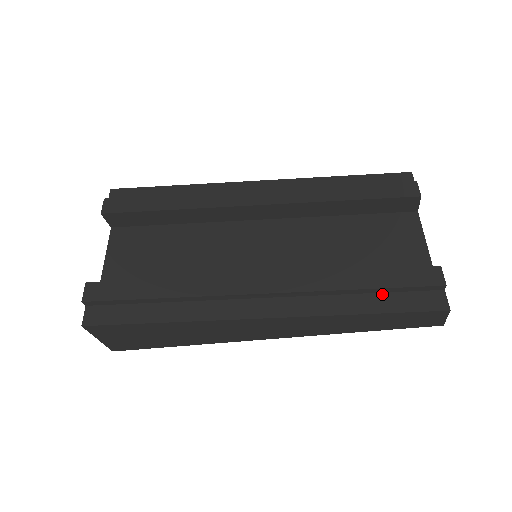
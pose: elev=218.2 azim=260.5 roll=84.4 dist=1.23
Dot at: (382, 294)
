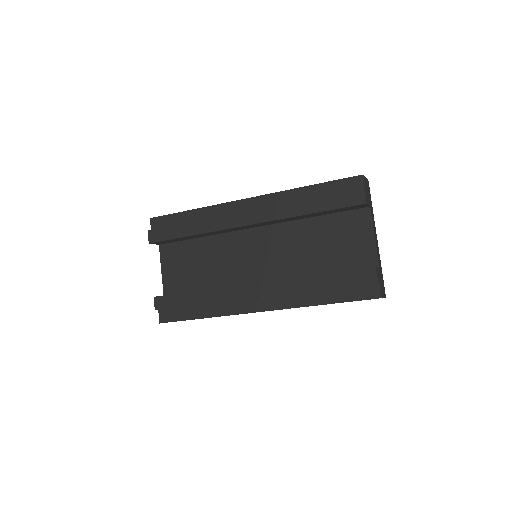
Dot at: (336, 289)
